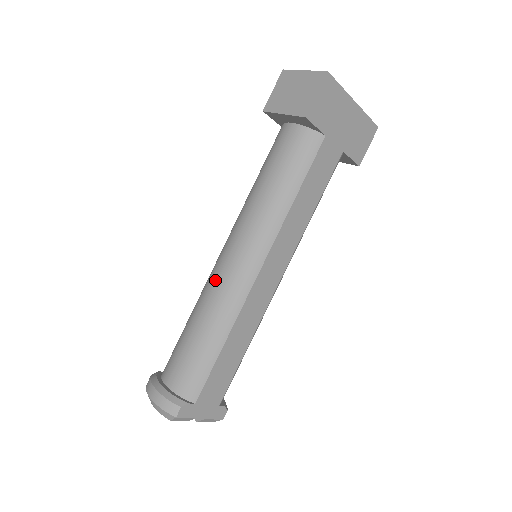
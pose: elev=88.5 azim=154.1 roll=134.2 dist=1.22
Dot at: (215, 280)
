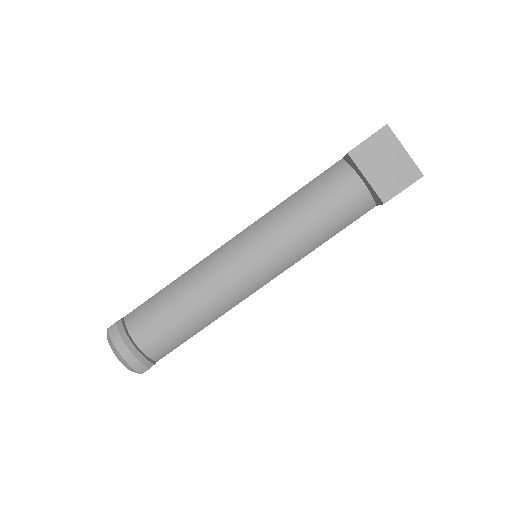
Dot at: (223, 278)
